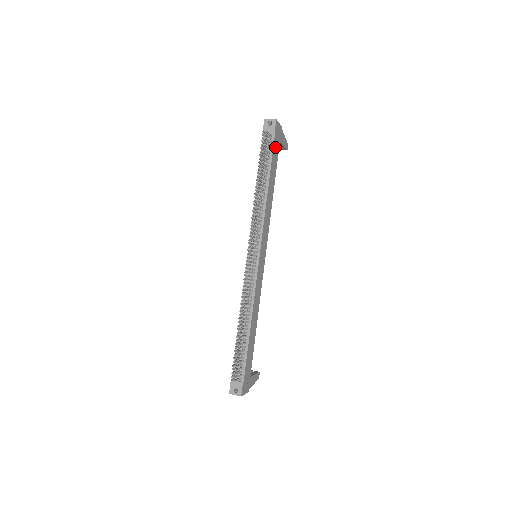
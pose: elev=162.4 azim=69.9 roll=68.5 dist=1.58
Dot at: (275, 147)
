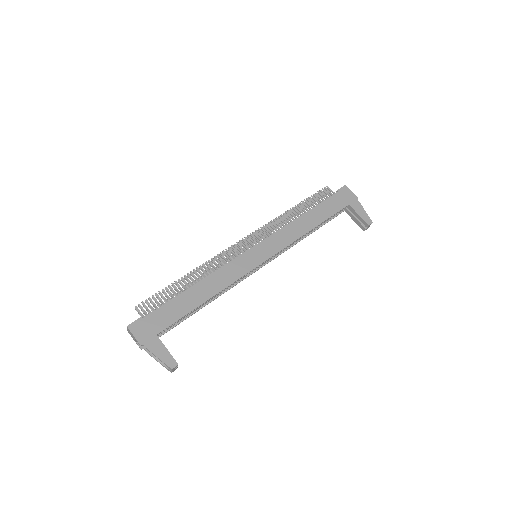
Dot at: (335, 201)
